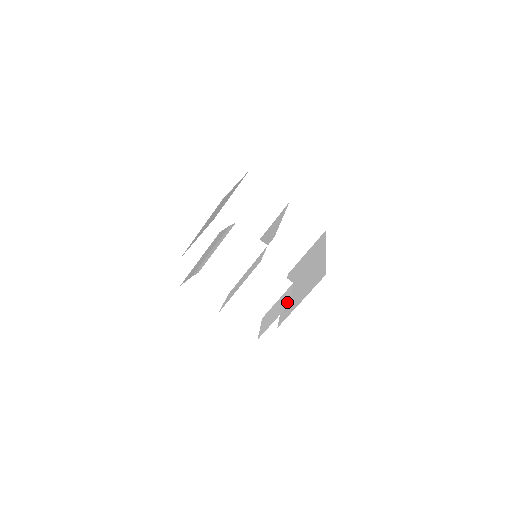
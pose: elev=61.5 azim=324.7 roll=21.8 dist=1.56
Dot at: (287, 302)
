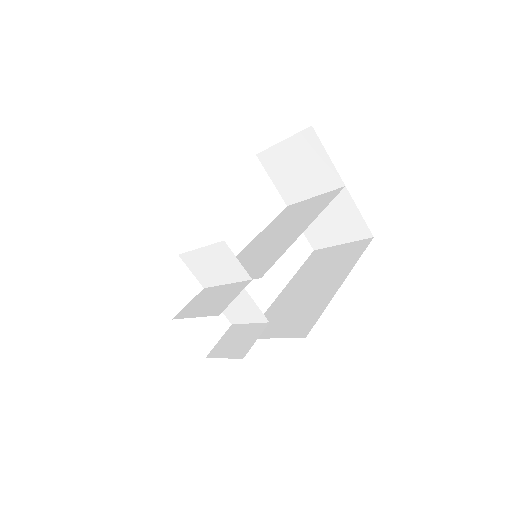
Dot at: (244, 350)
